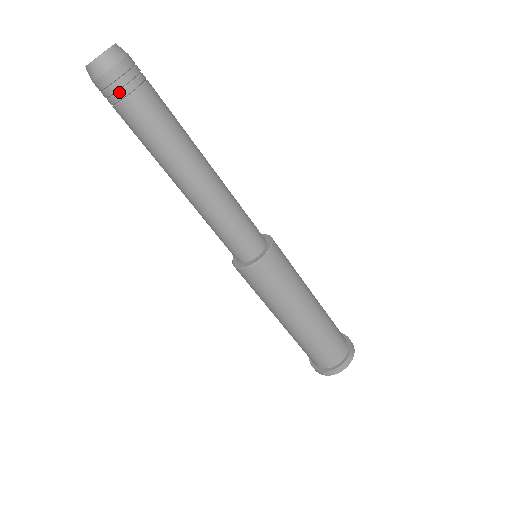
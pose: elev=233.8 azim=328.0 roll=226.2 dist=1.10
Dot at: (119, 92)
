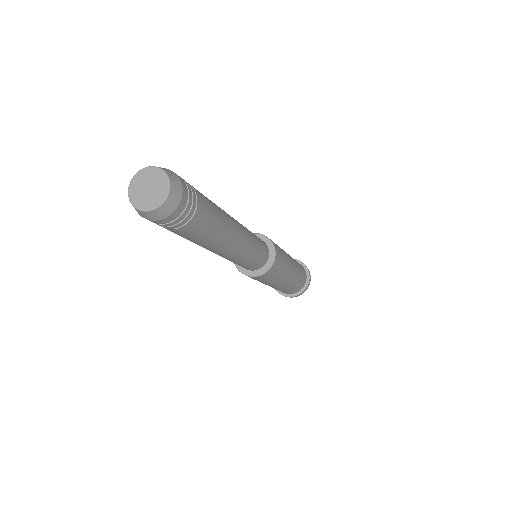
Dot at: occluded
